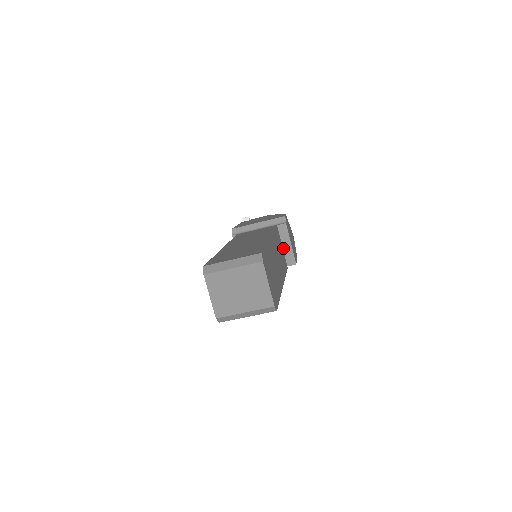
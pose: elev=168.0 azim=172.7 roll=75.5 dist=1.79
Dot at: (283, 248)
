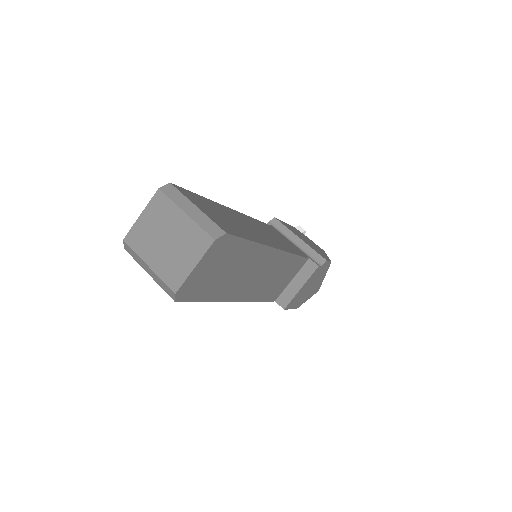
Dot at: (291, 283)
